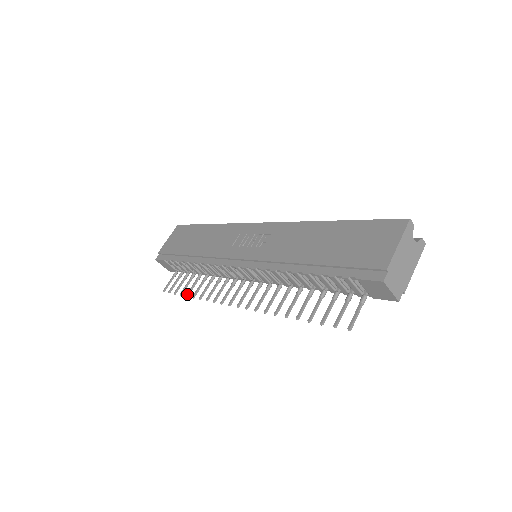
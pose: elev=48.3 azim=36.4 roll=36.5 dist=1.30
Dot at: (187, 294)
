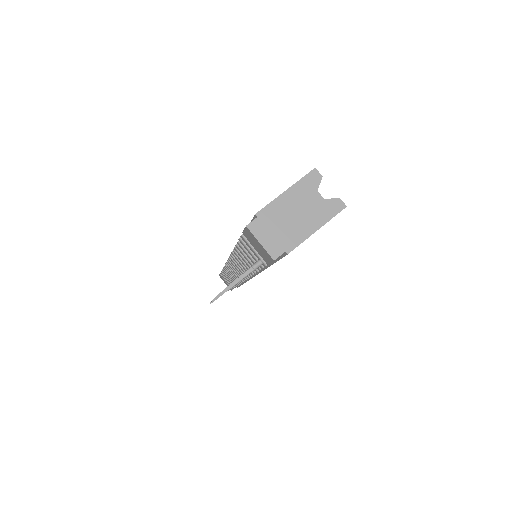
Dot at: occluded
